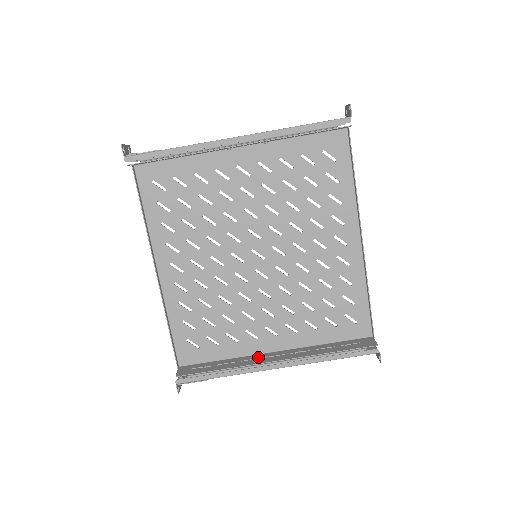
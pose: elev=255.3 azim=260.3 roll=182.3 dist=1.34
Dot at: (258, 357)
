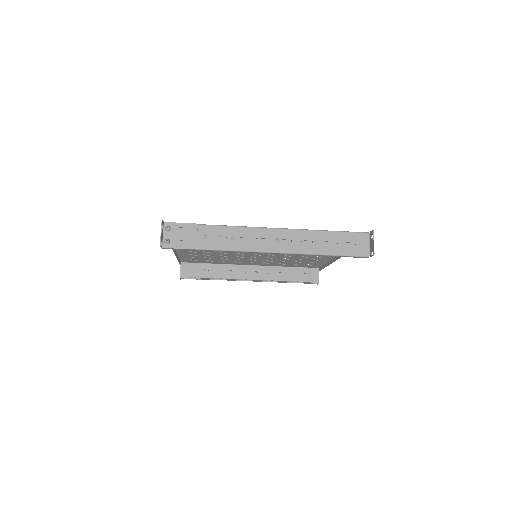
Dot at: (239, 270)
